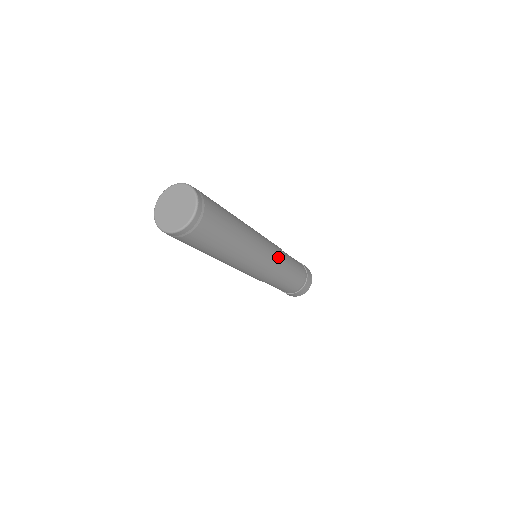
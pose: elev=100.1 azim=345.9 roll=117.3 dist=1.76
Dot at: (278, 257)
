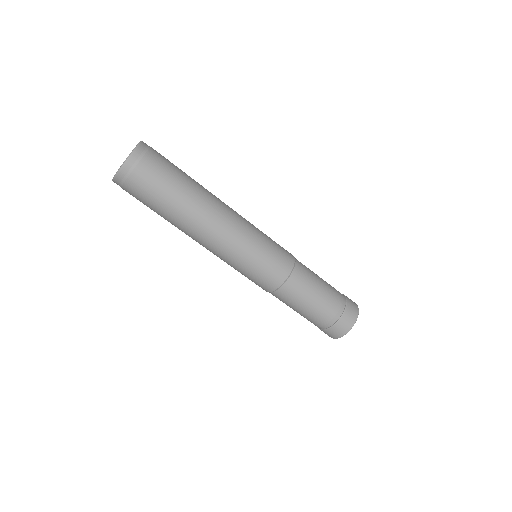
Dot at: (269, 267)
